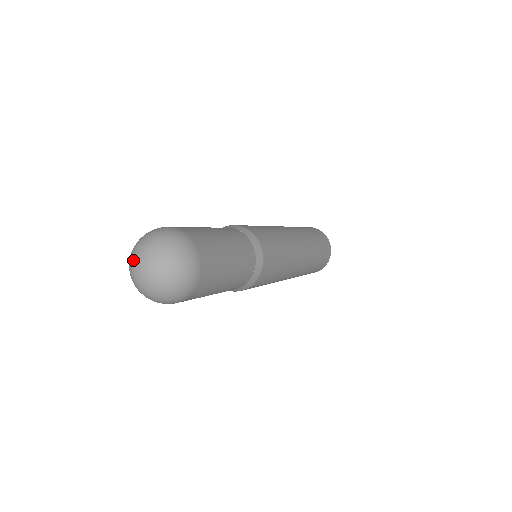
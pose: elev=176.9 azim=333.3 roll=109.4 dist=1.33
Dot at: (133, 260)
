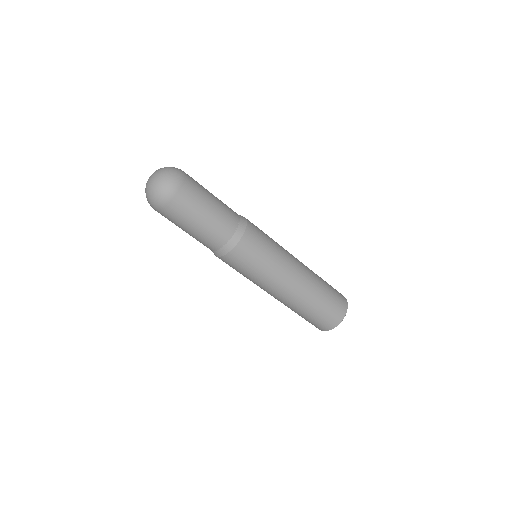
Dot at: (146, 183)
